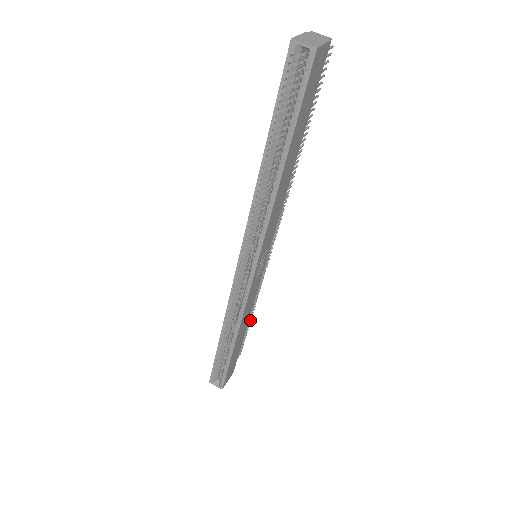
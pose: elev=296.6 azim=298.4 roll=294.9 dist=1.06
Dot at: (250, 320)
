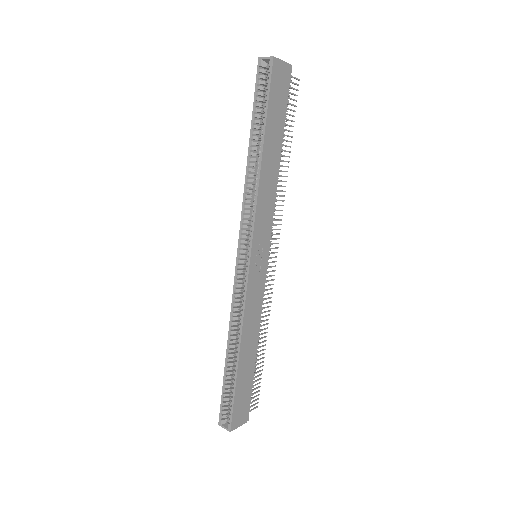
Dot at: (263, 354)
